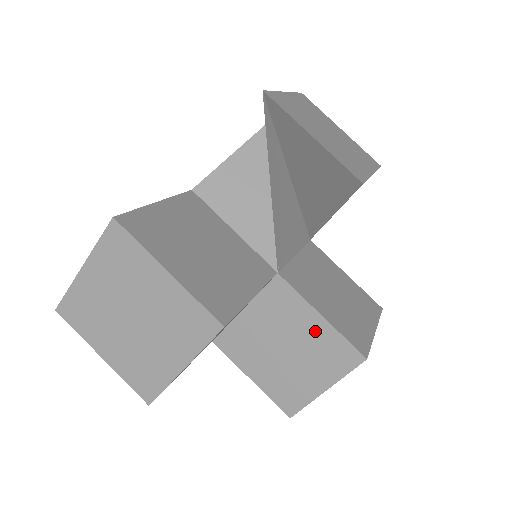
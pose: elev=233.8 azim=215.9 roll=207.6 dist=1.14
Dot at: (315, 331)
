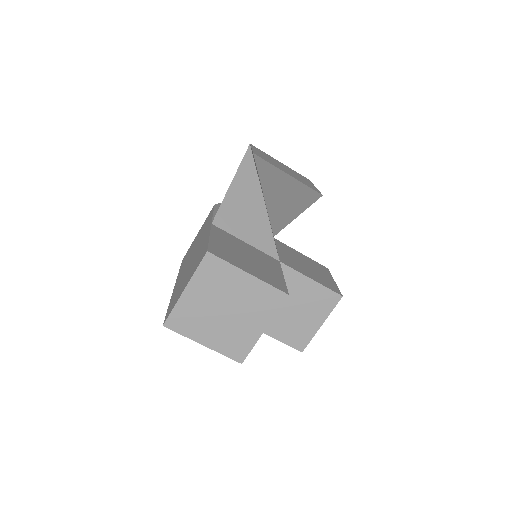
Dot at: (309, 290)
